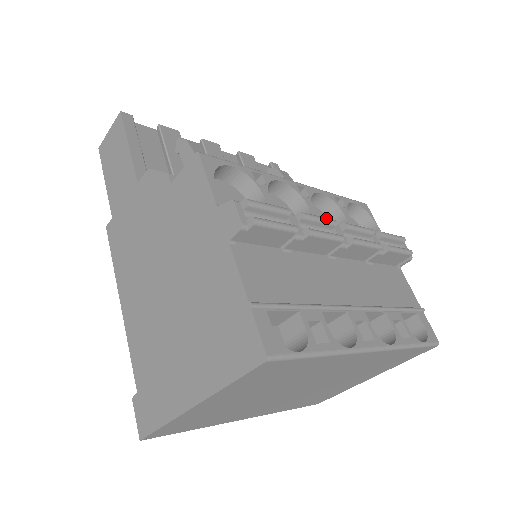
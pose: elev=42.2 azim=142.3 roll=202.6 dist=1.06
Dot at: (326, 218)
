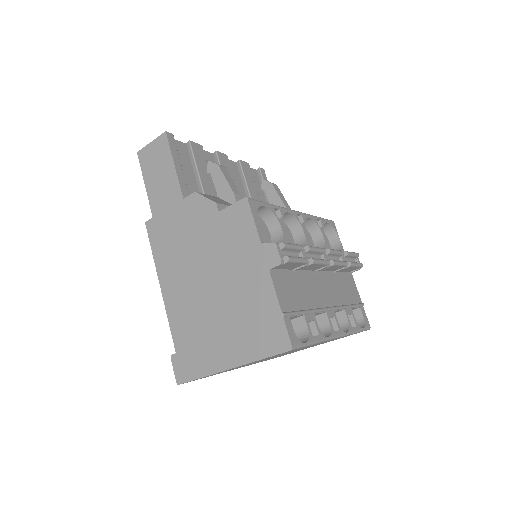
Dot at: (320, 248)
